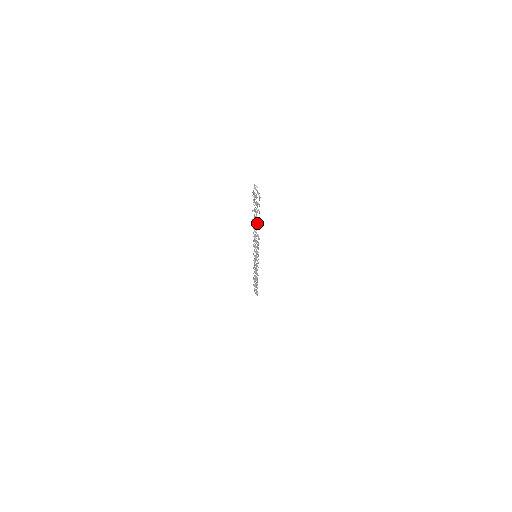
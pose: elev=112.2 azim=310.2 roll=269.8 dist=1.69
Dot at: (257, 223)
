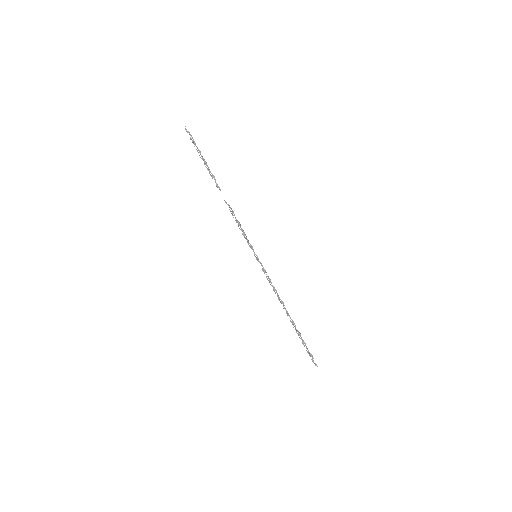
Dot at: (215, 182)
